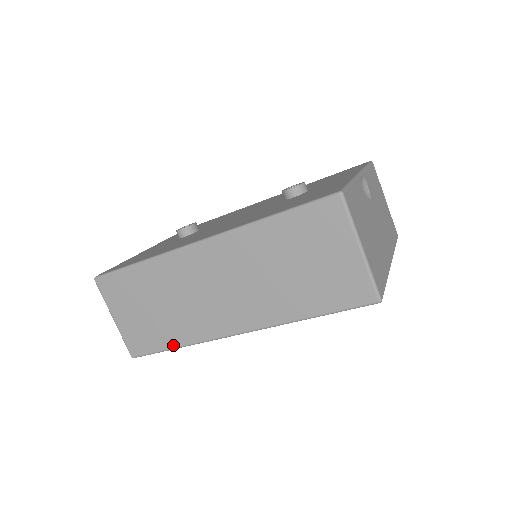
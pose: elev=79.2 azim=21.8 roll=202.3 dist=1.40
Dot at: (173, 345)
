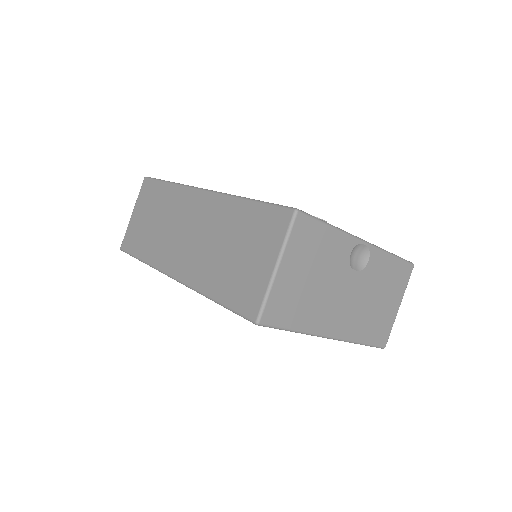
Dot at: (141, 256)
